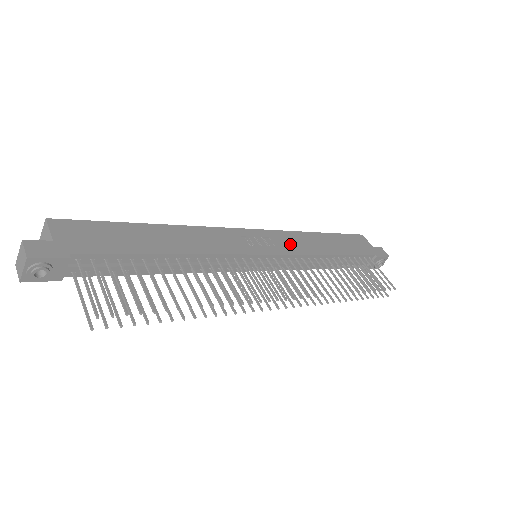
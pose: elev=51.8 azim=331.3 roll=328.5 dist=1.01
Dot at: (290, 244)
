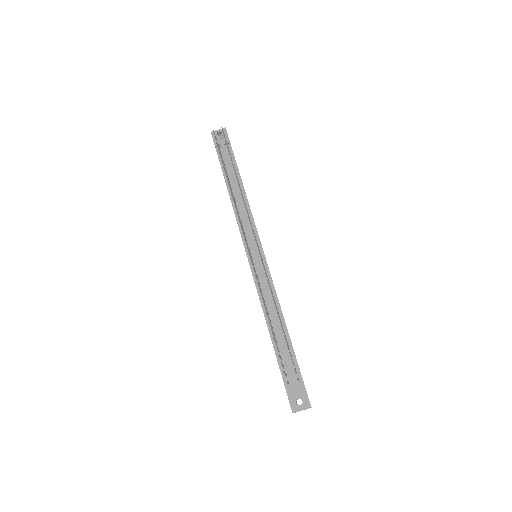
Dot at: occluded
